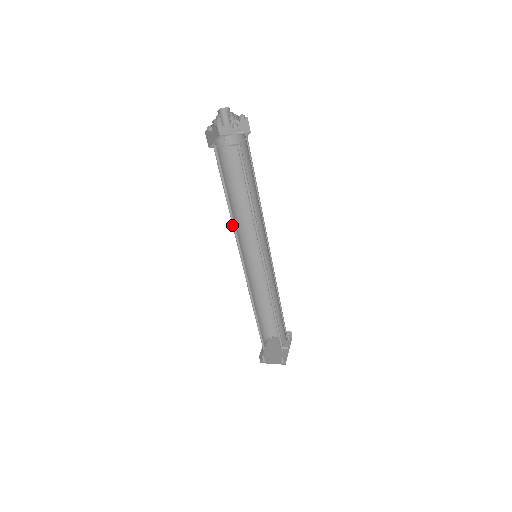
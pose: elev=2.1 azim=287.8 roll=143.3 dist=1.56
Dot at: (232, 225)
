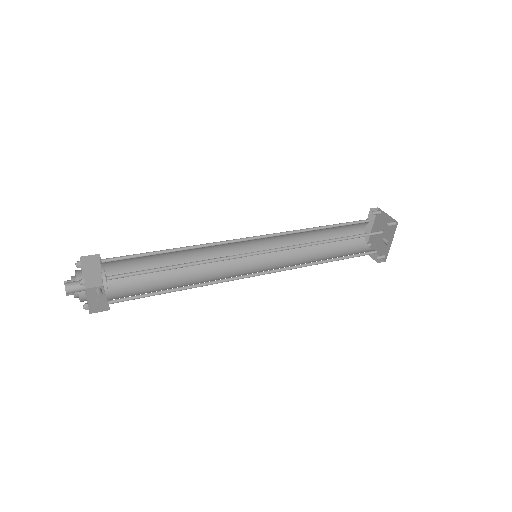
Dot at: (201, 267)
